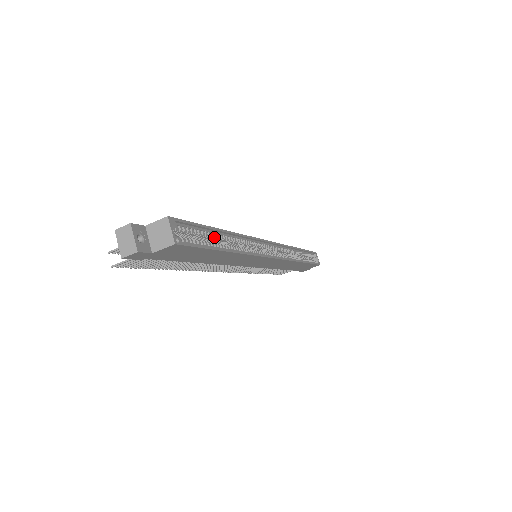
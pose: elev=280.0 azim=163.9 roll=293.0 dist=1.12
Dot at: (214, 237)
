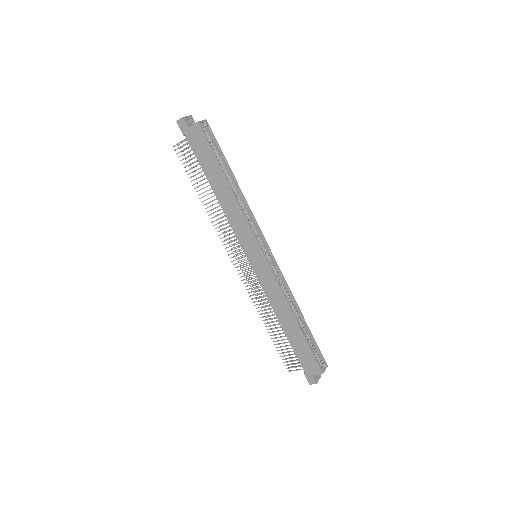
Dot at: (225, 169)
